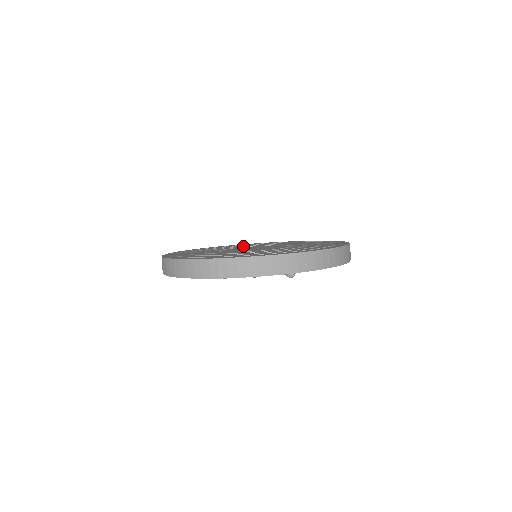
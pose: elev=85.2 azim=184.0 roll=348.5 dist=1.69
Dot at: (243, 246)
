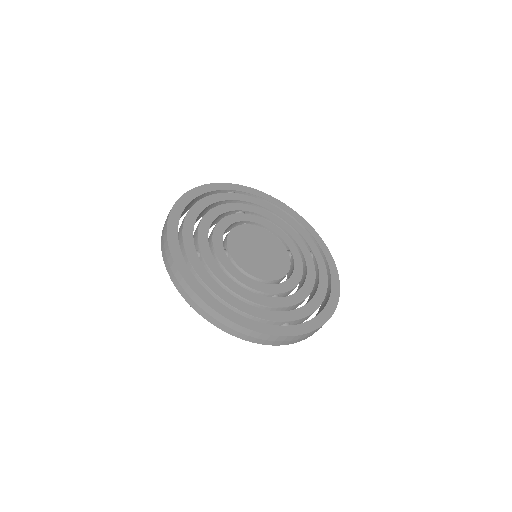
Dot at: occluded
